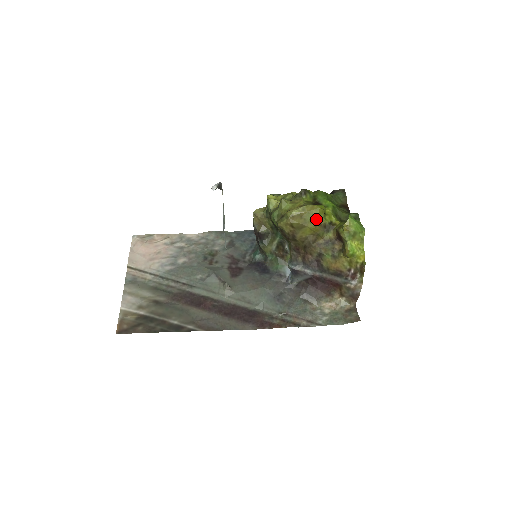
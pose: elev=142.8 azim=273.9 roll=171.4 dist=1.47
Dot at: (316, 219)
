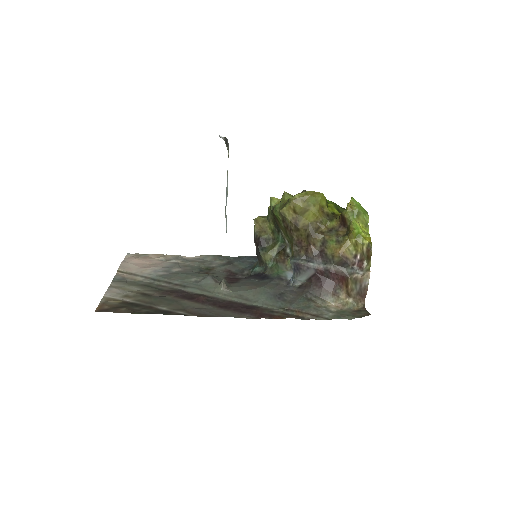
Dot at: (319, 203)
